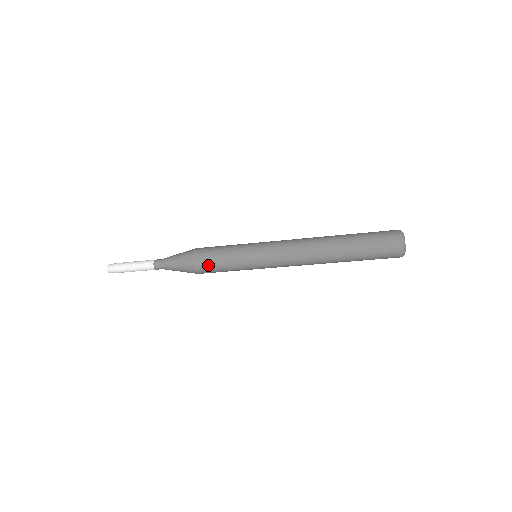
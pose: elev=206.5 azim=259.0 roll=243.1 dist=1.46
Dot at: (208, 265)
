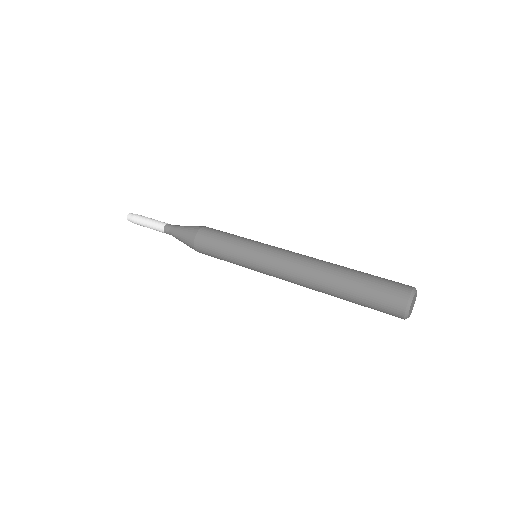
Dot at: occluded
